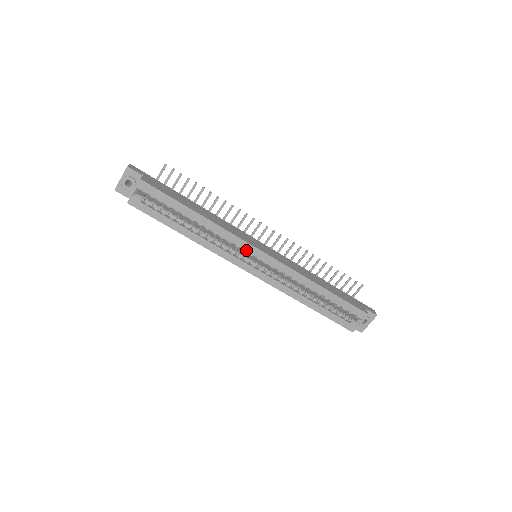
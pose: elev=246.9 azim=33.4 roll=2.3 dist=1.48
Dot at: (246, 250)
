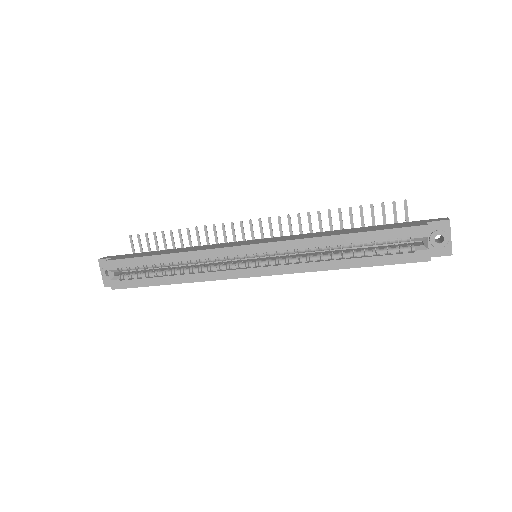
Dot at: (232, 256)
